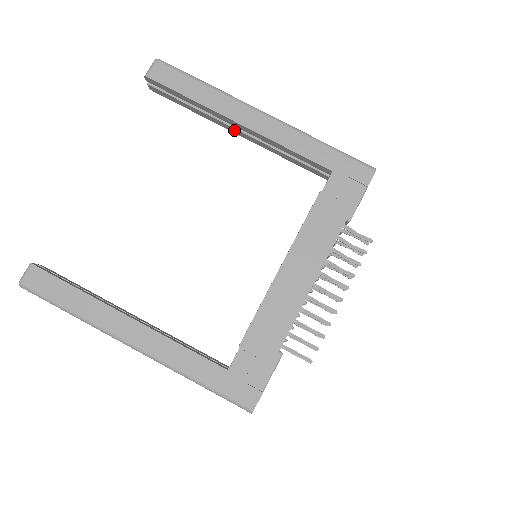
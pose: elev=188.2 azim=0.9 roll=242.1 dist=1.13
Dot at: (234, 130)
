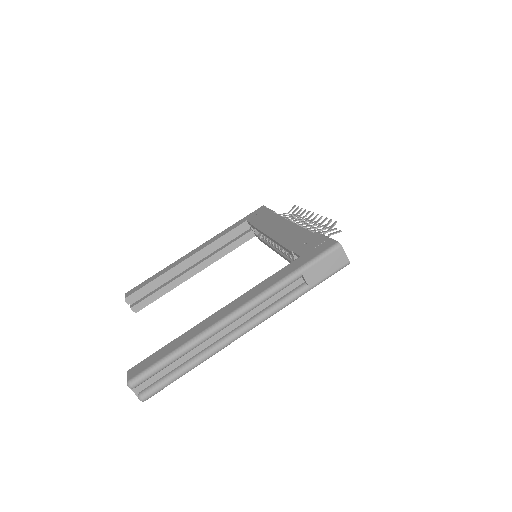
Dot at: (192, 272)
